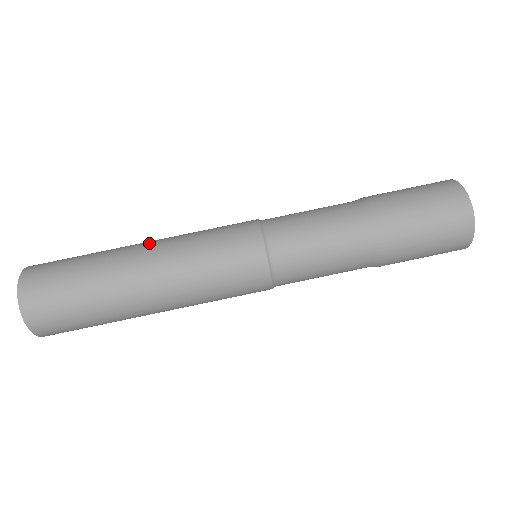
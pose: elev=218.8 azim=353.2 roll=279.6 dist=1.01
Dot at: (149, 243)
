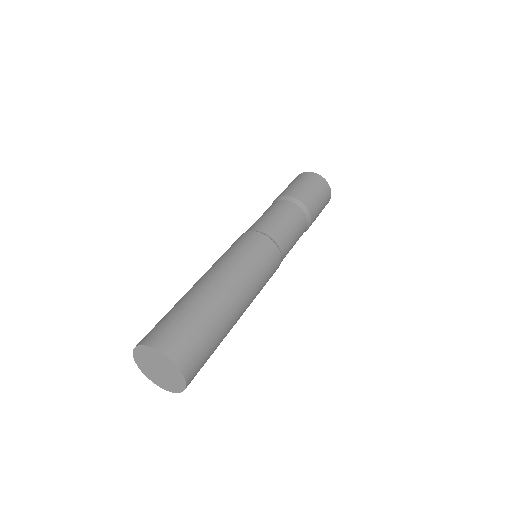
Dot at: (198, 280)
